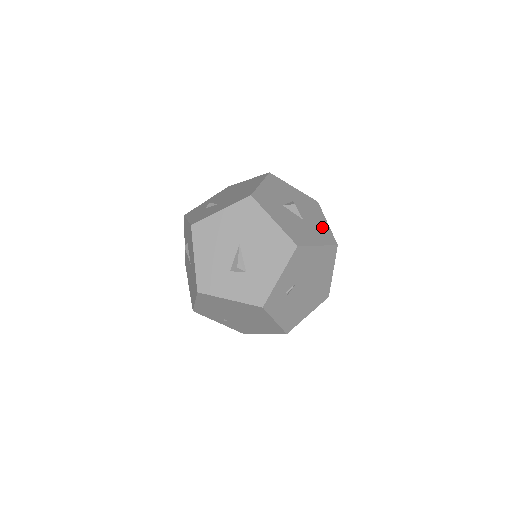
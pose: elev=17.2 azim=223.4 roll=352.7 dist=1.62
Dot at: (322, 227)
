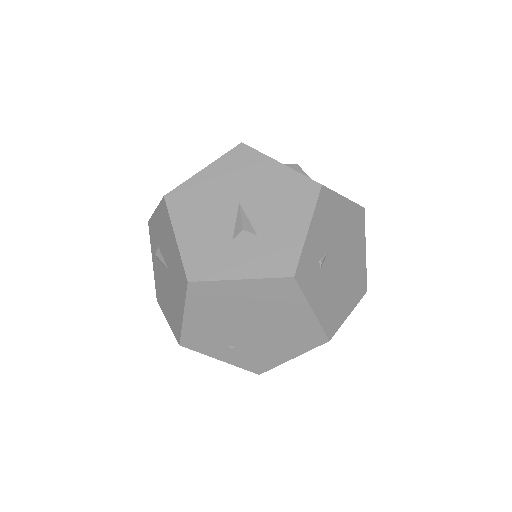
Dot at: occluded
